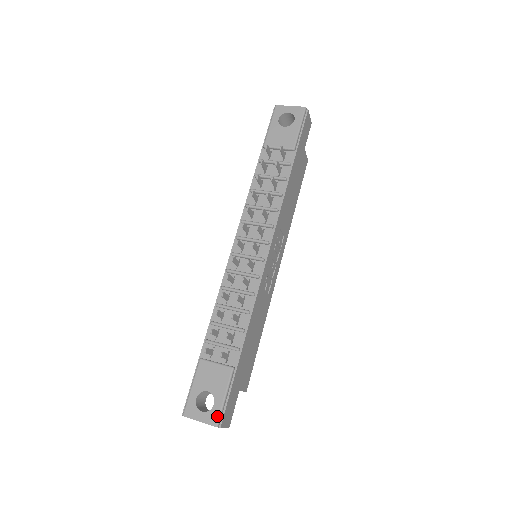
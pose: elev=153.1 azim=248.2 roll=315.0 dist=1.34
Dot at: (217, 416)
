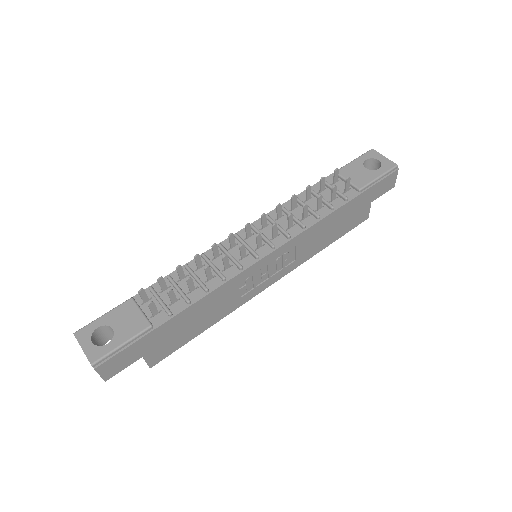
Dot at: (100, 355)
